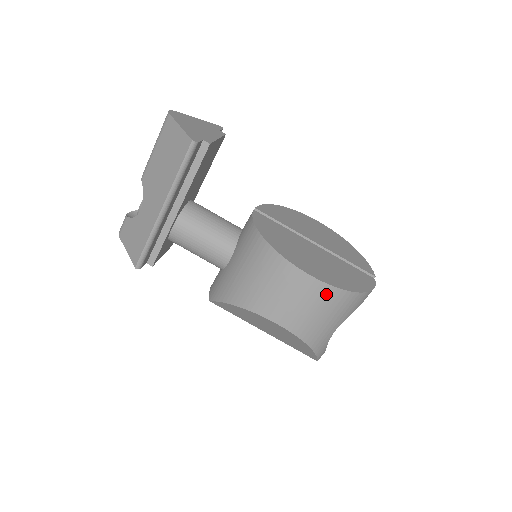
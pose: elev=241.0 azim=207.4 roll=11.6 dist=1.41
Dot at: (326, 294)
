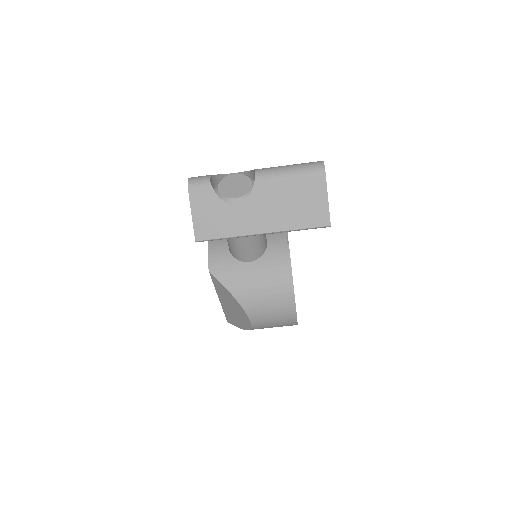
Dot at: (290, 325)
